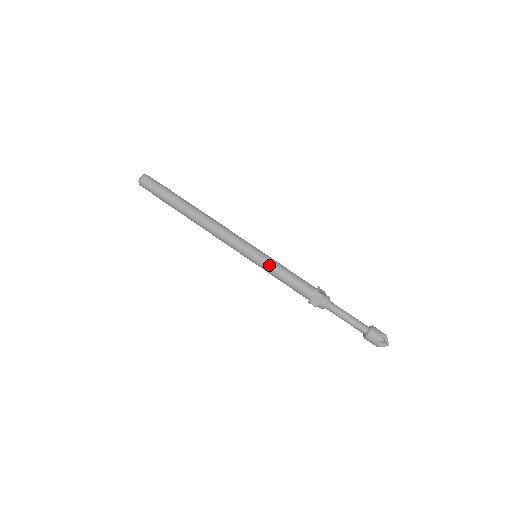
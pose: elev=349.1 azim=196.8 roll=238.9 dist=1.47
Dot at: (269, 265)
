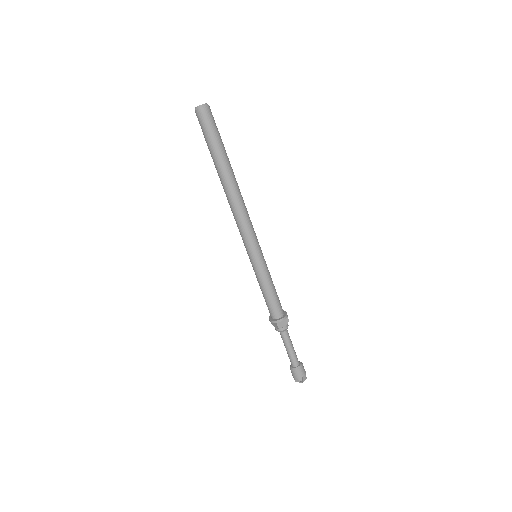
Dot at: (267, 271)
